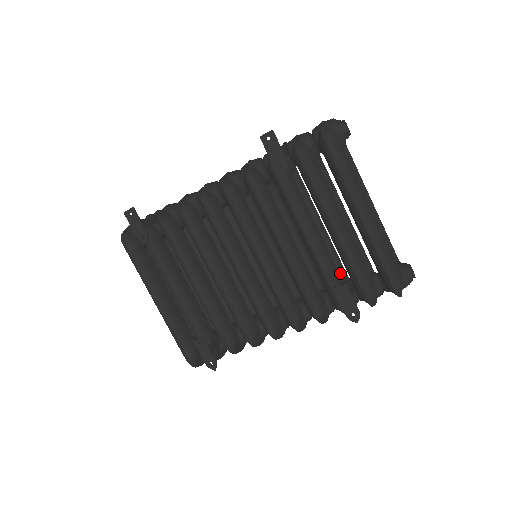
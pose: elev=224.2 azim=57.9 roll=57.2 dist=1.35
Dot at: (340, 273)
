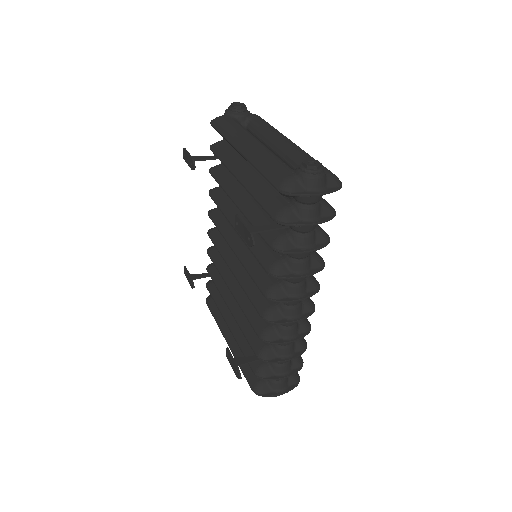
Dot at: occluded
